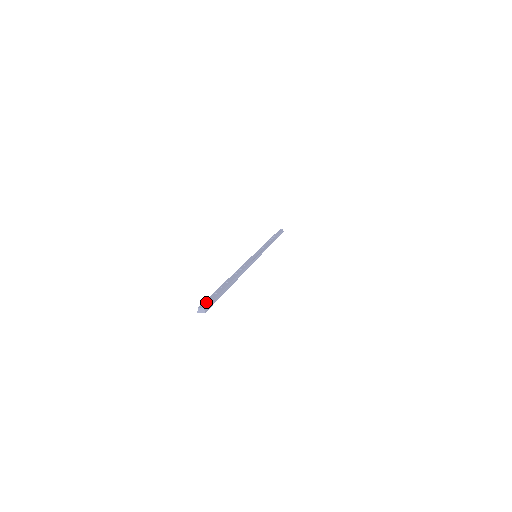
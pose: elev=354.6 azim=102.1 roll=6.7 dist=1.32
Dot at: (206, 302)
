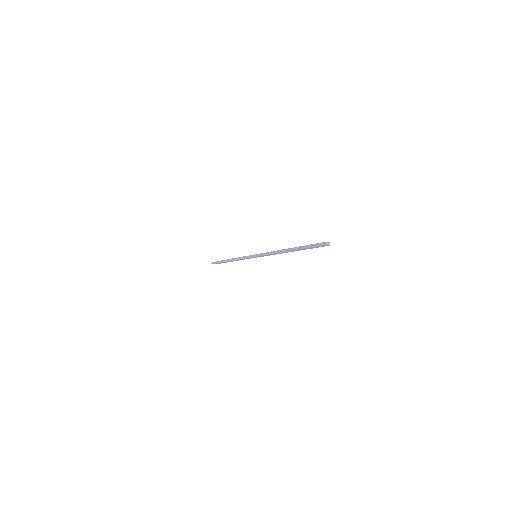
Dot at: (321, 243)
